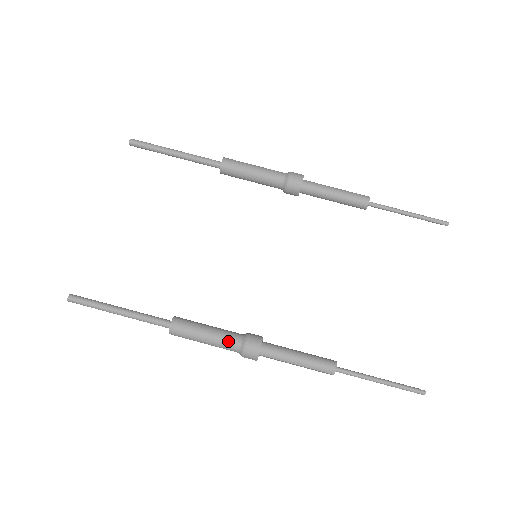
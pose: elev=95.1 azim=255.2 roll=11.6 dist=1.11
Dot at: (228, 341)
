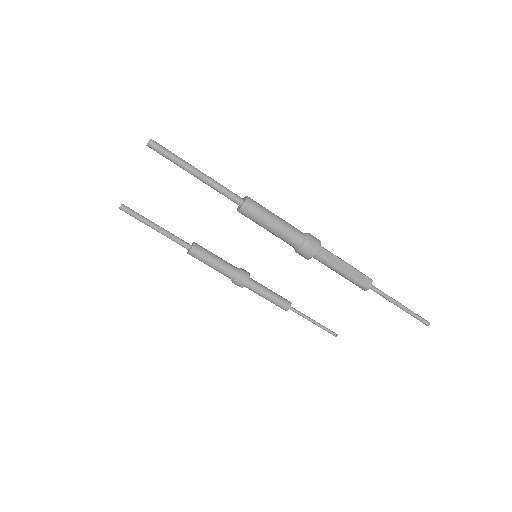
Dot at: occluded
